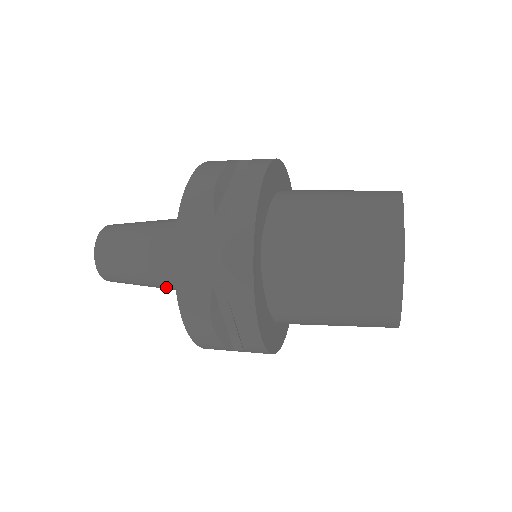
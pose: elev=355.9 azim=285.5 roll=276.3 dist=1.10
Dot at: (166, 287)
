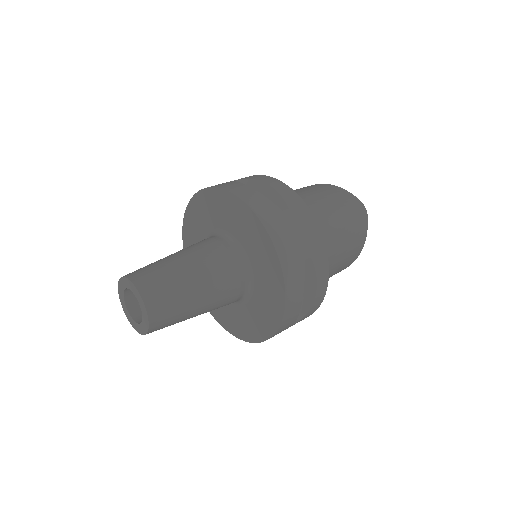
Dot at: (212, 307)
